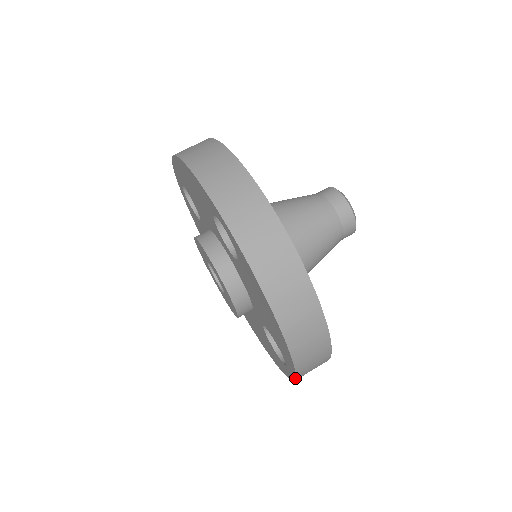
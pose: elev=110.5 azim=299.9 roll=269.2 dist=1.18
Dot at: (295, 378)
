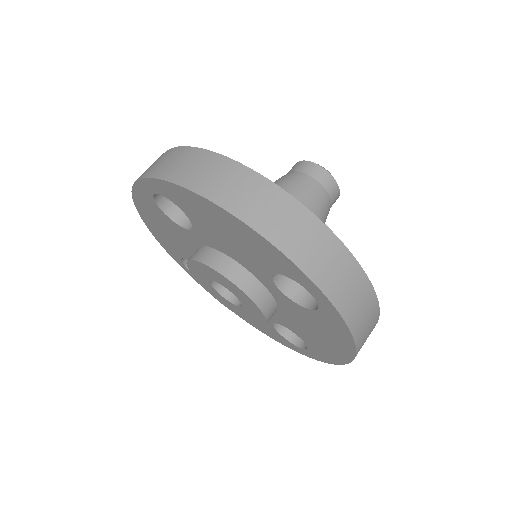
Dot at: (317, 360)
